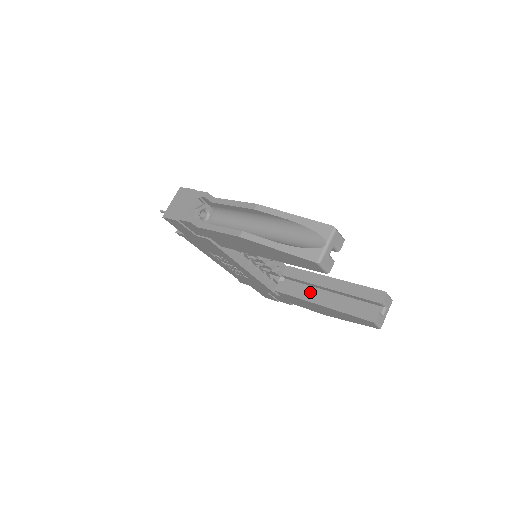
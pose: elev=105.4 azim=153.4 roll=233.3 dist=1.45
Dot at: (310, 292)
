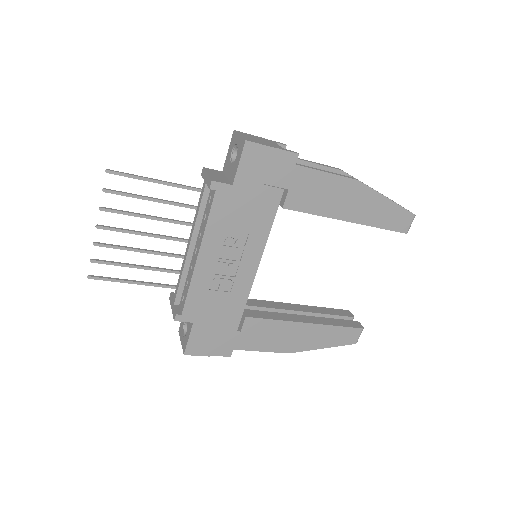
Dot at: (288, 315)
